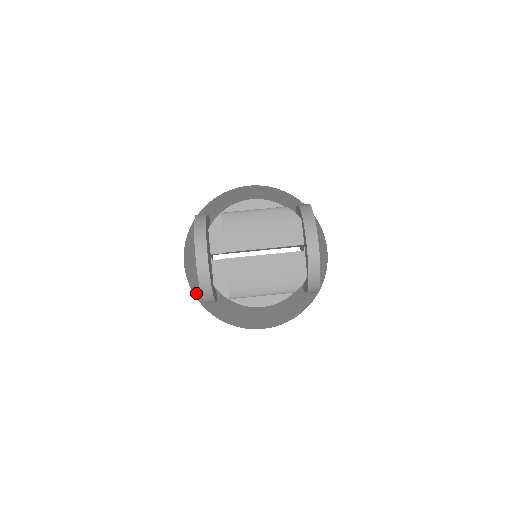
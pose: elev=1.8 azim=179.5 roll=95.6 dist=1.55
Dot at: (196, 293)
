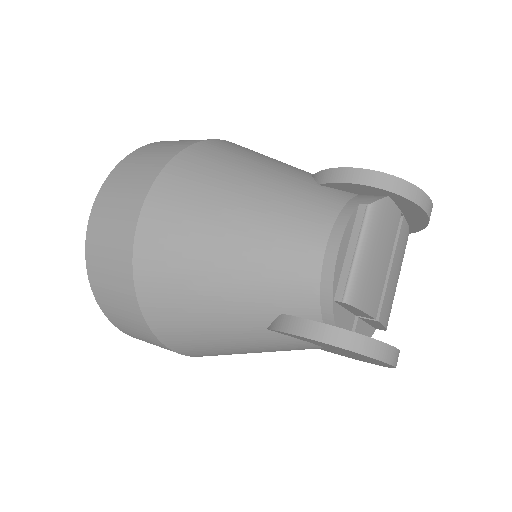
Dot at: occluded
